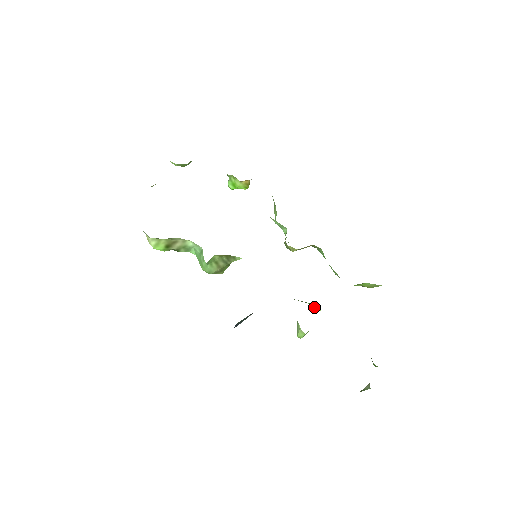
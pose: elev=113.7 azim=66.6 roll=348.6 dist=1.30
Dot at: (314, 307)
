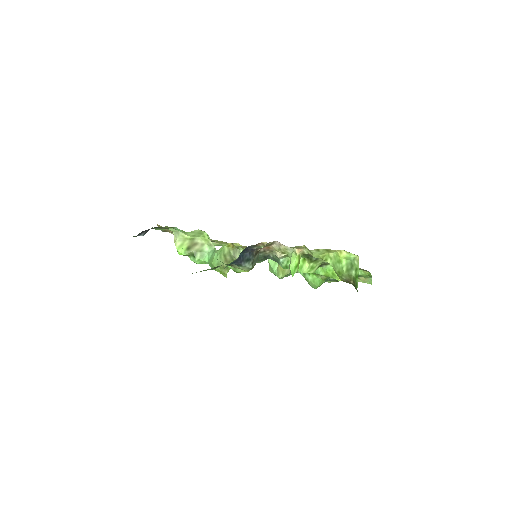
Dot at: (303, 271)
